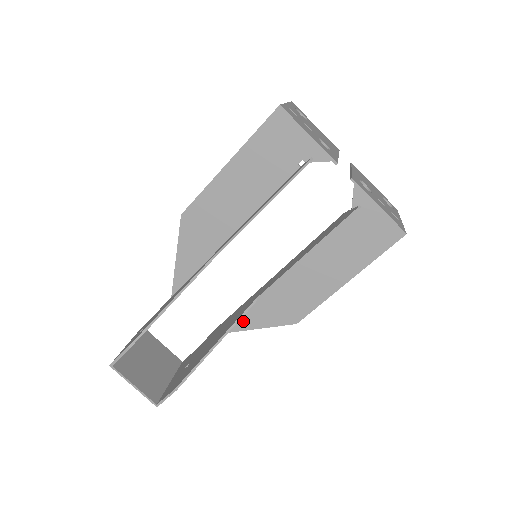
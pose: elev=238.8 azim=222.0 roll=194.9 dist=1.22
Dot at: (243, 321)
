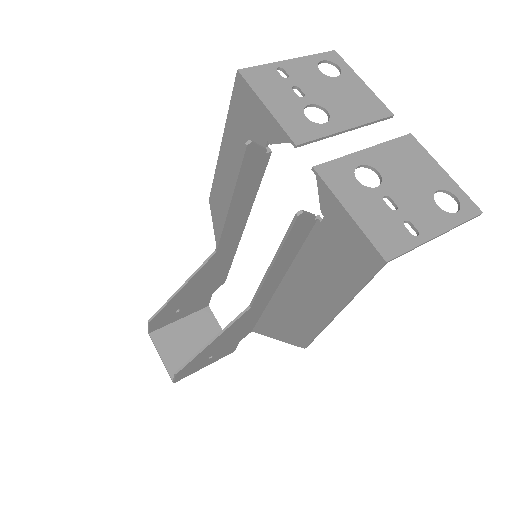
Dot at: (267, 326)
